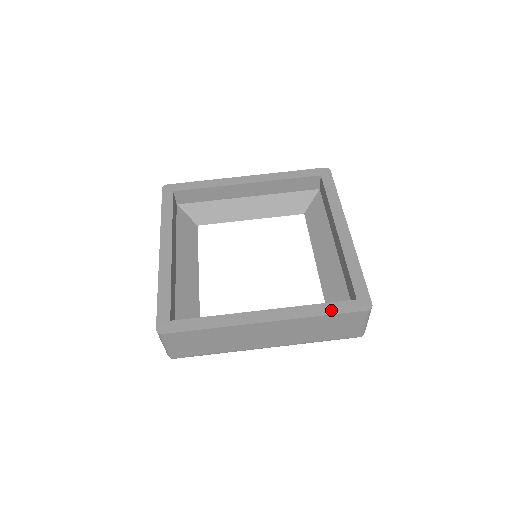
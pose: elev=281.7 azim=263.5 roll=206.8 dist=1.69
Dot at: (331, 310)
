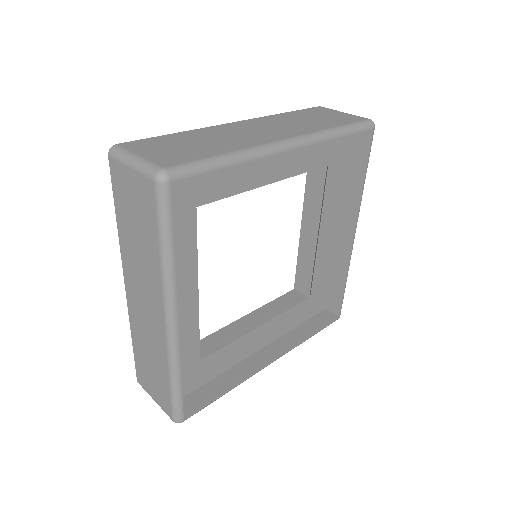
Dot at: occluded
